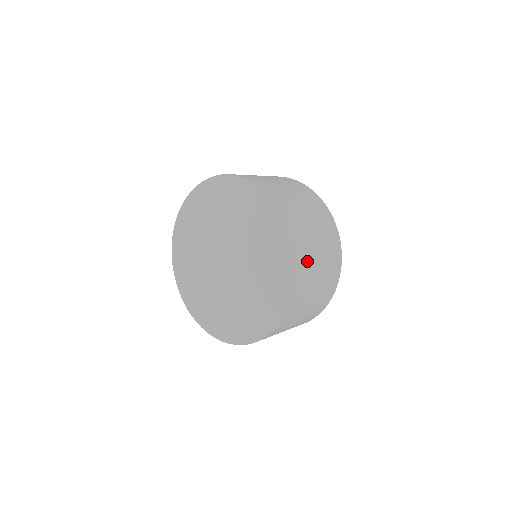
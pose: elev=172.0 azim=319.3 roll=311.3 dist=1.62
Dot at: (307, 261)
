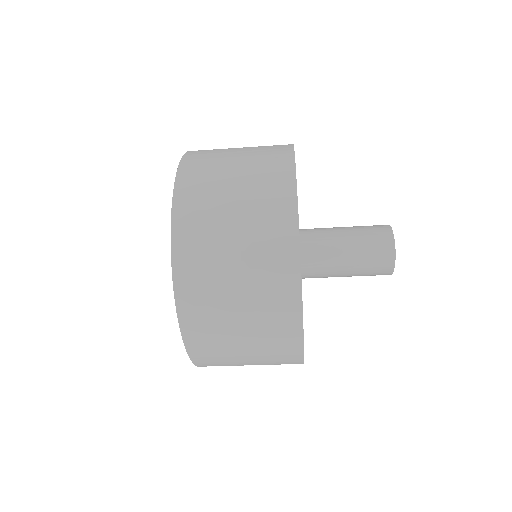
Dot at: (203, 296)
